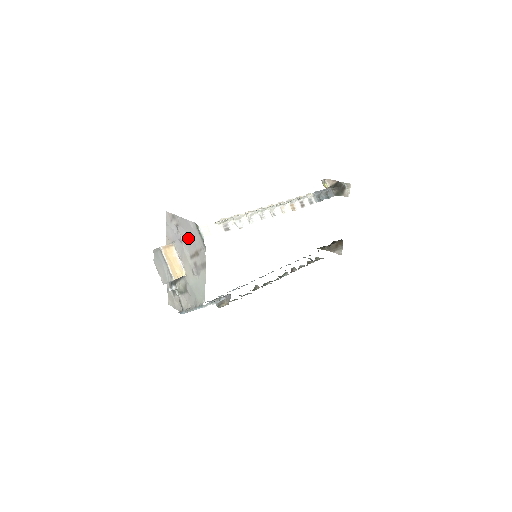
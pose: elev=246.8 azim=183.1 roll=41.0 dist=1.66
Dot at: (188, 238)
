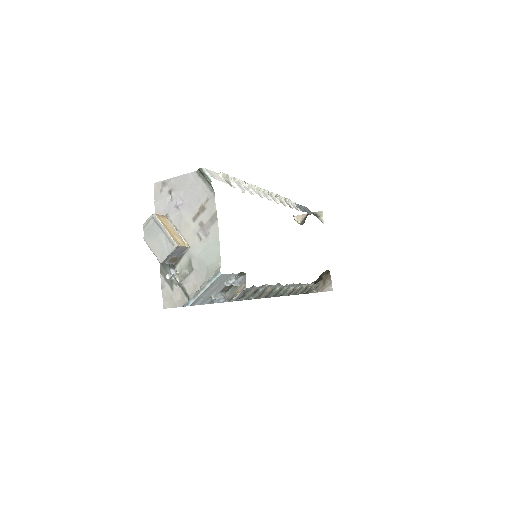
Dot at: (187, 197)
